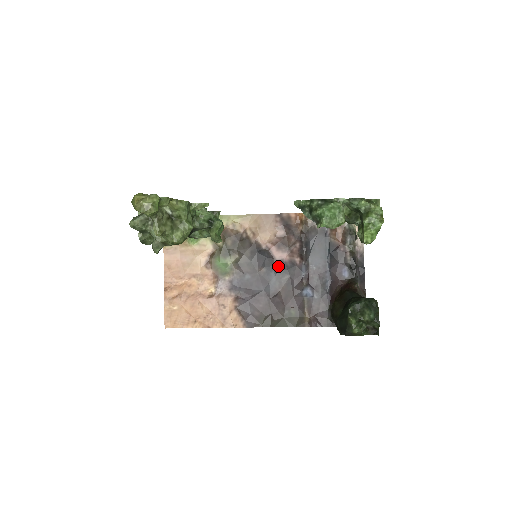
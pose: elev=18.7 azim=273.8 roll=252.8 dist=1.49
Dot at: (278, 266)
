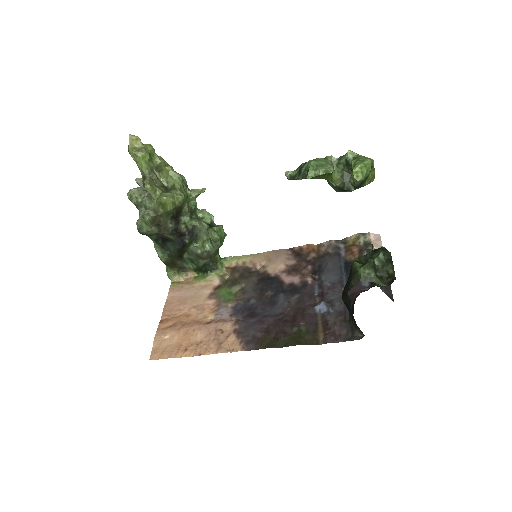
Dot at: (287, 288)
